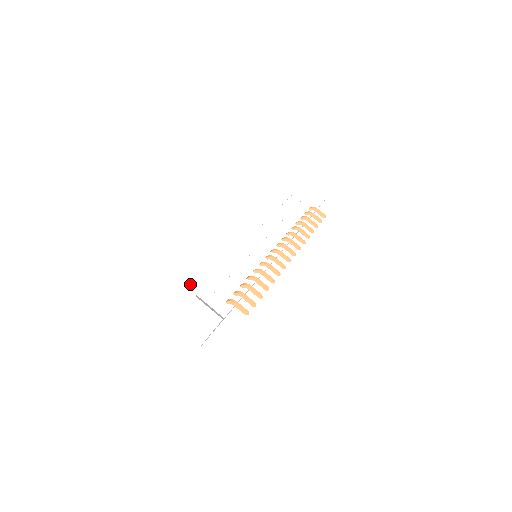
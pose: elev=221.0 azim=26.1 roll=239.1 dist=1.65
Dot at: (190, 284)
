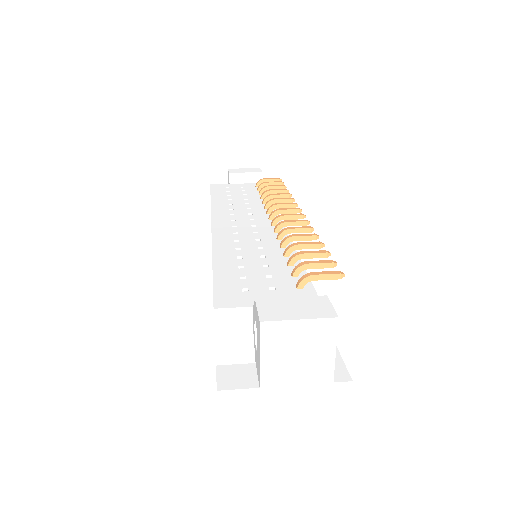
Dot at: (227, 303)
